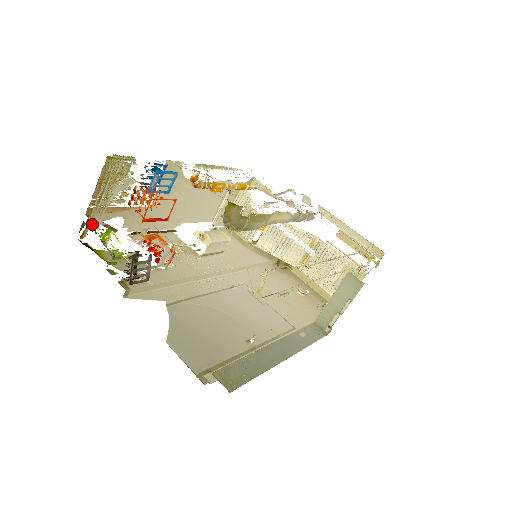
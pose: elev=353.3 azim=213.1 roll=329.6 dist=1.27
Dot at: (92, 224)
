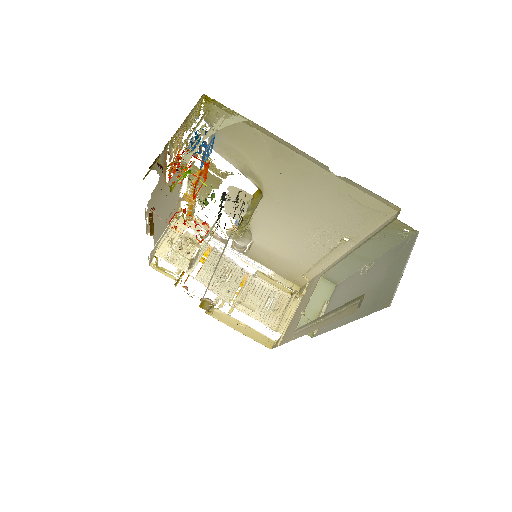
Dot at: (153, 167)
